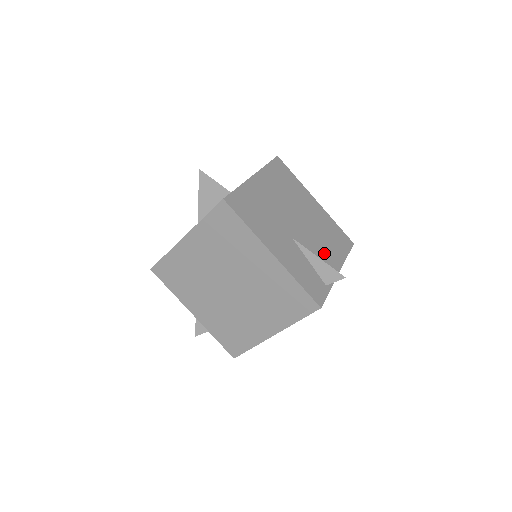
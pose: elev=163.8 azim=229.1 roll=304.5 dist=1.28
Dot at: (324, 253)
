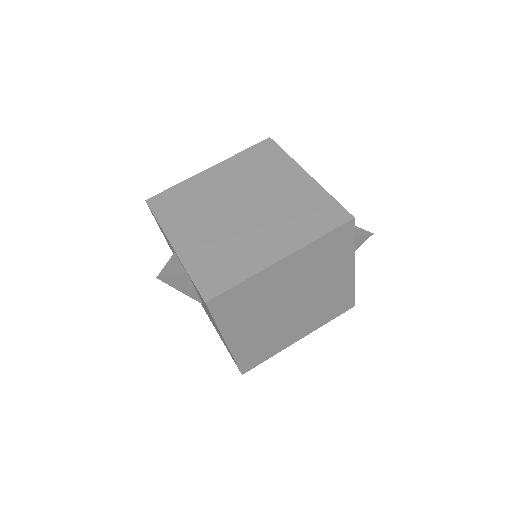
Dot at: occluded
